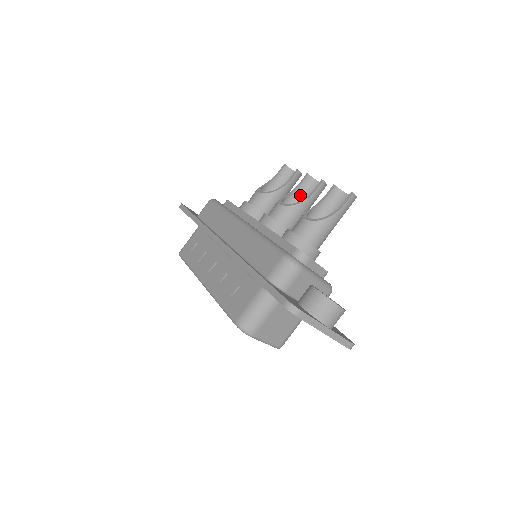
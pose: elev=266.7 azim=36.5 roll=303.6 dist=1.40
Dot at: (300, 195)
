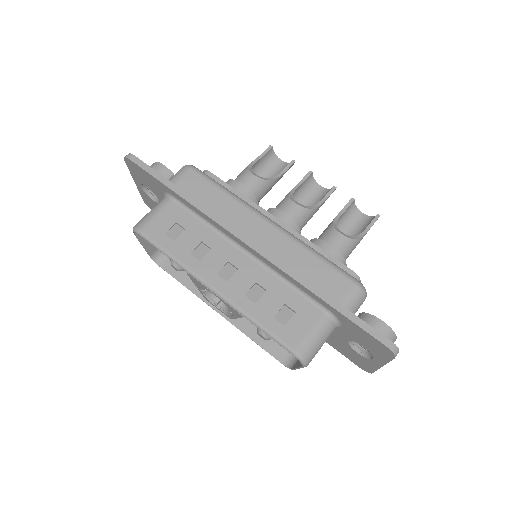
Dot at: (299, 193)
